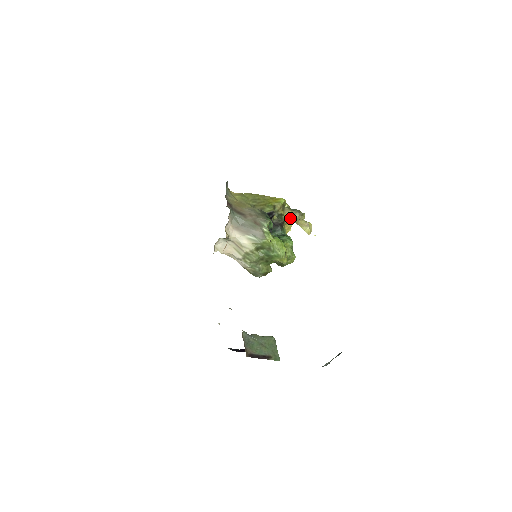
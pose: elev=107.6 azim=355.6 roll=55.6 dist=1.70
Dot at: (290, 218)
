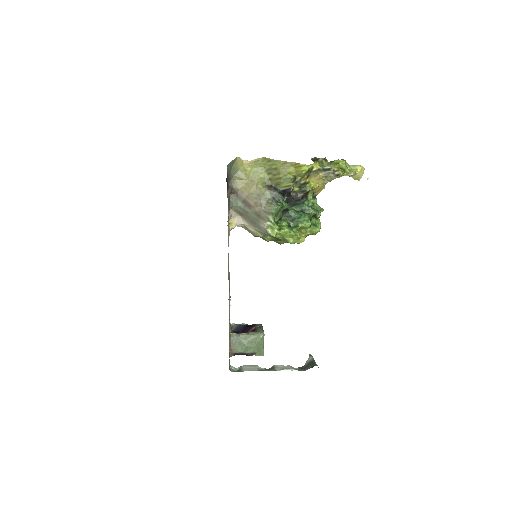
Dot at: (320, 181)
